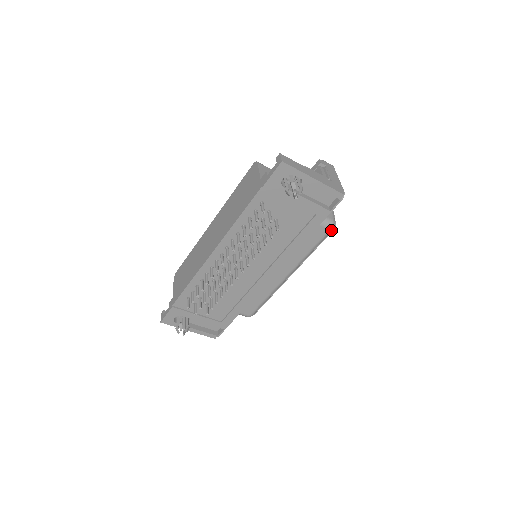
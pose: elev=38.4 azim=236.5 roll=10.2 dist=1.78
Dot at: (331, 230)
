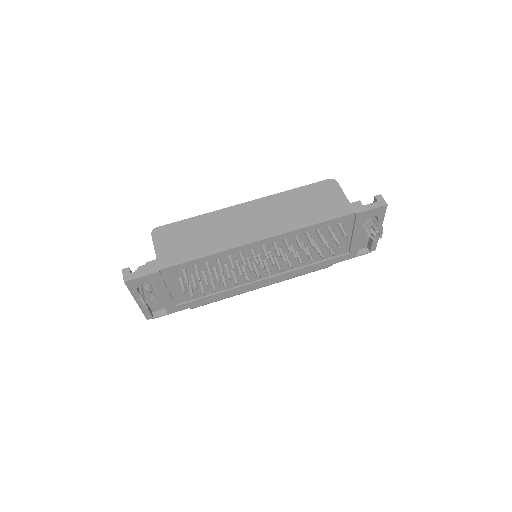
Dot at: occluded
